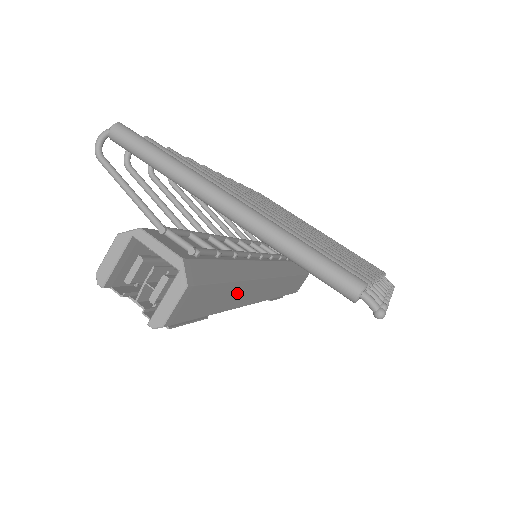
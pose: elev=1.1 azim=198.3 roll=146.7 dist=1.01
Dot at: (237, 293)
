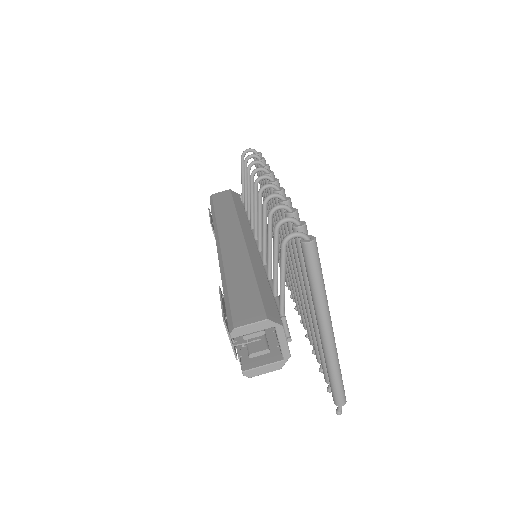
Dot at: occluded
